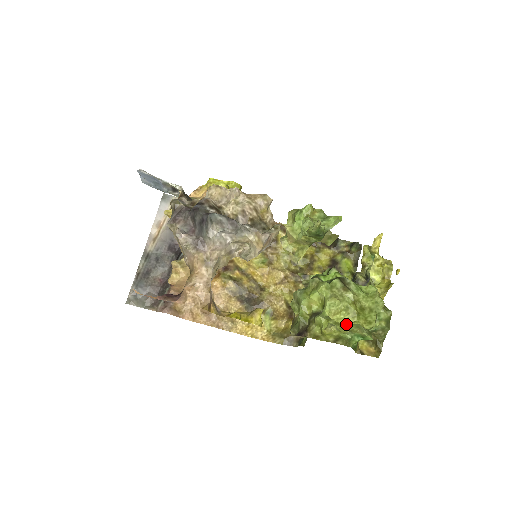
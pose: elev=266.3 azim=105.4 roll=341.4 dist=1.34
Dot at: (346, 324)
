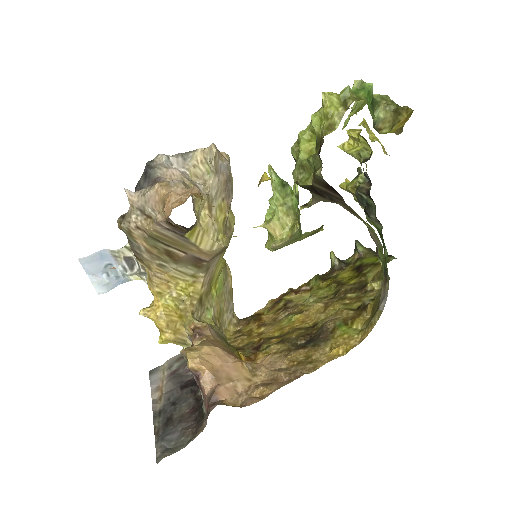
Dot at: occluded
